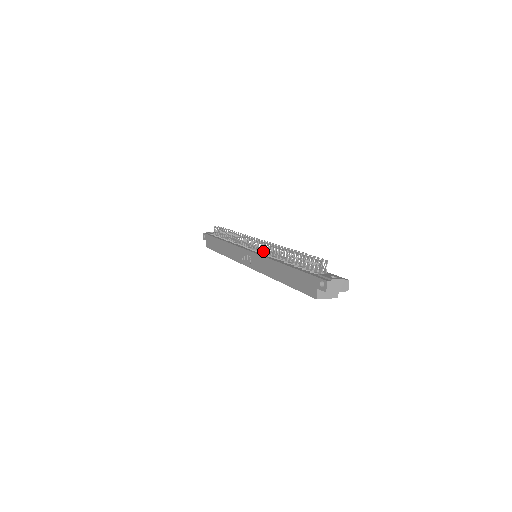
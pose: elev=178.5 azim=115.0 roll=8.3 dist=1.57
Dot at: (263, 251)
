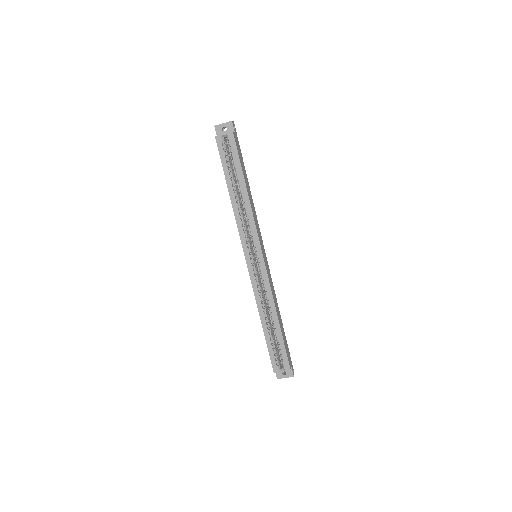
Dot at: occluded
